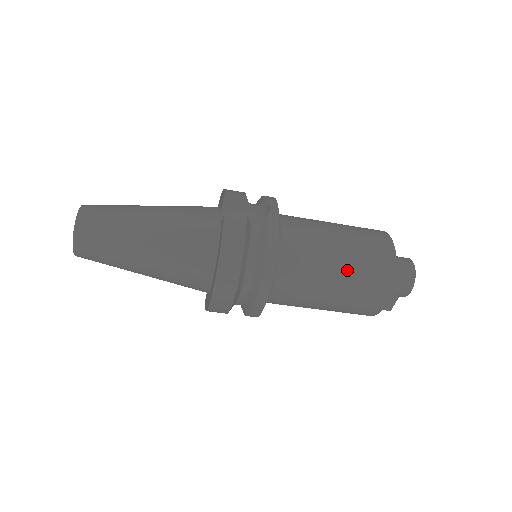
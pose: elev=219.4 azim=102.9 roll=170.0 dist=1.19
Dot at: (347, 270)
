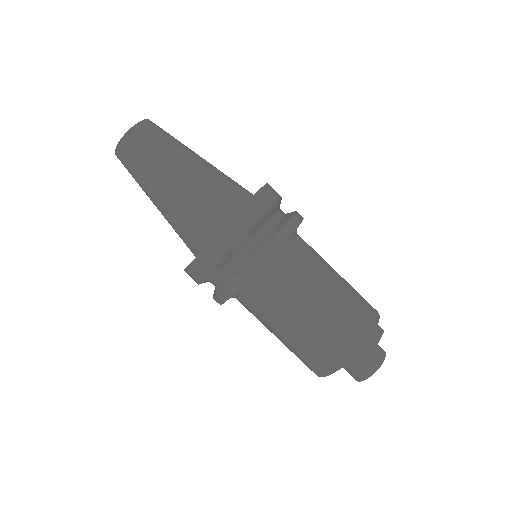
Dot at: (344, 280)
